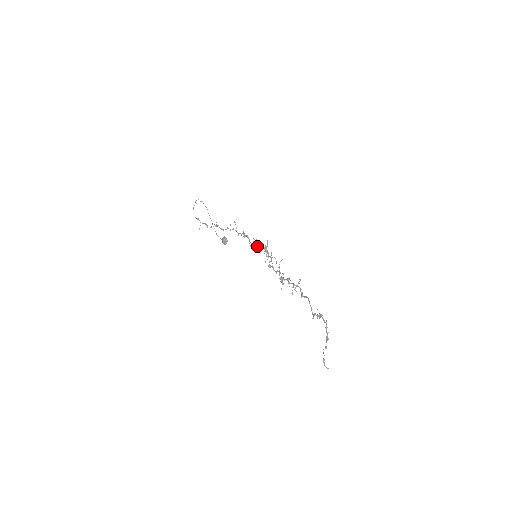
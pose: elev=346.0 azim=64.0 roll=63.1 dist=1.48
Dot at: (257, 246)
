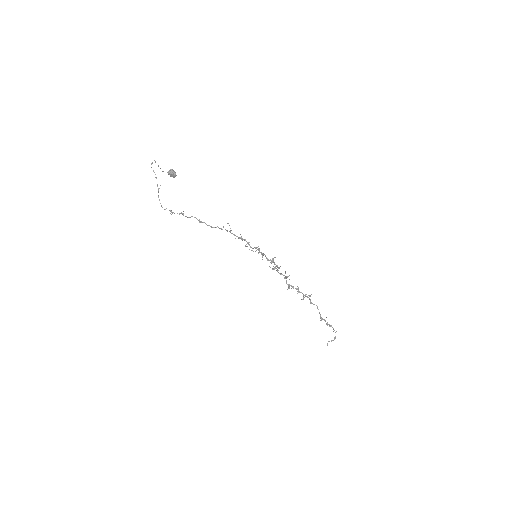
Dot at: occluded
